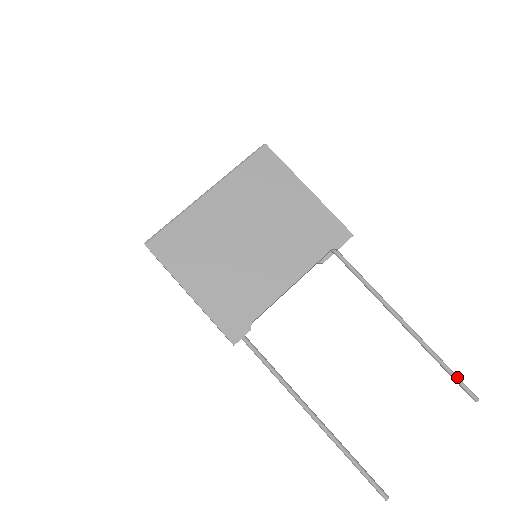
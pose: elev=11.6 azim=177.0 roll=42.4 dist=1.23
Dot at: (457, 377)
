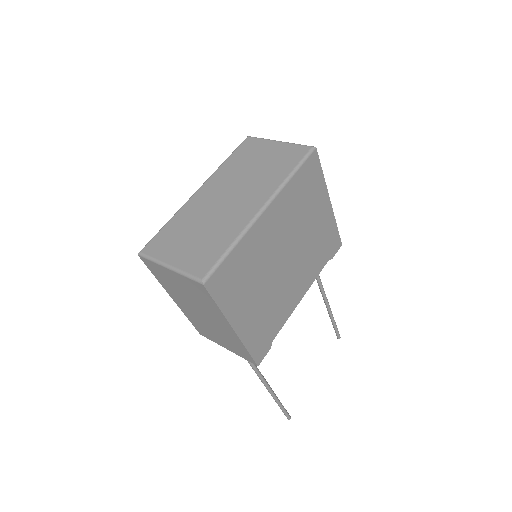
Dot at: occluded
